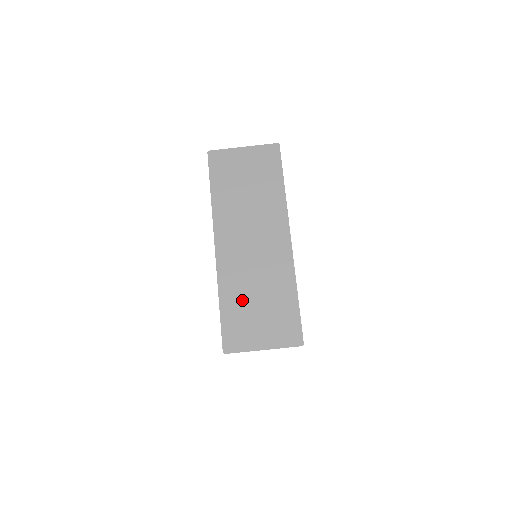
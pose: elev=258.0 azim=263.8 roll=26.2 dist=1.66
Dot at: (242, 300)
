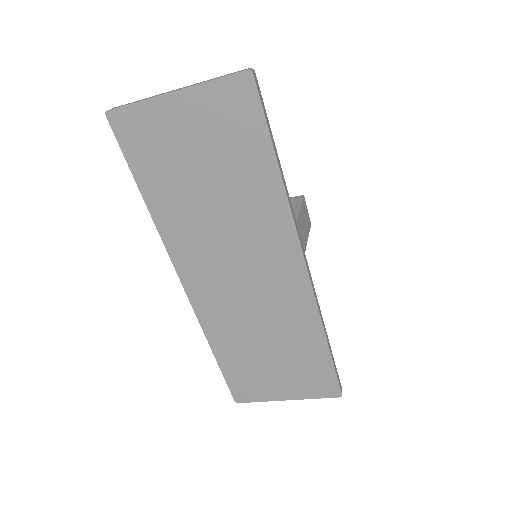
Dot at: (245, 350)
